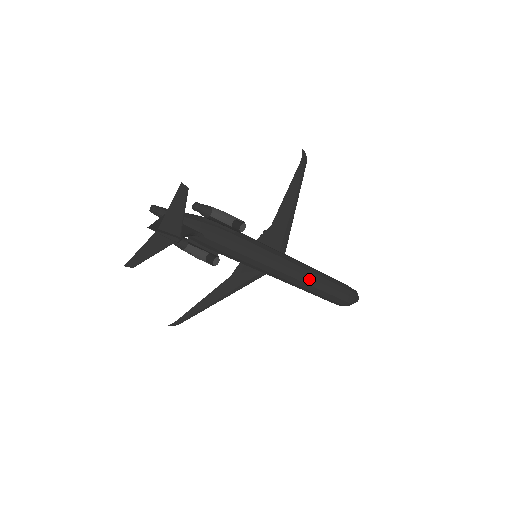
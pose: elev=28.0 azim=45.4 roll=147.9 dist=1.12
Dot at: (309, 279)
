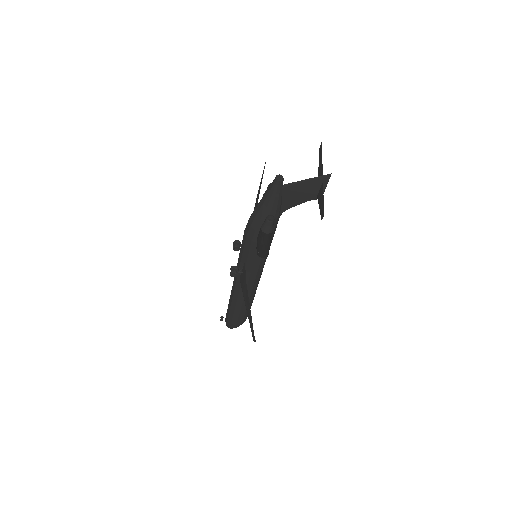
Dot at: occluded
